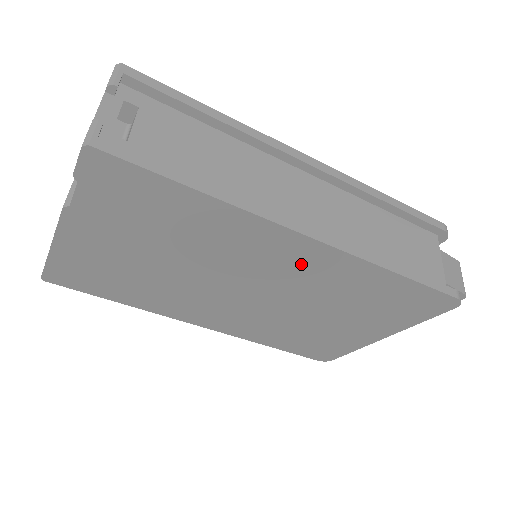
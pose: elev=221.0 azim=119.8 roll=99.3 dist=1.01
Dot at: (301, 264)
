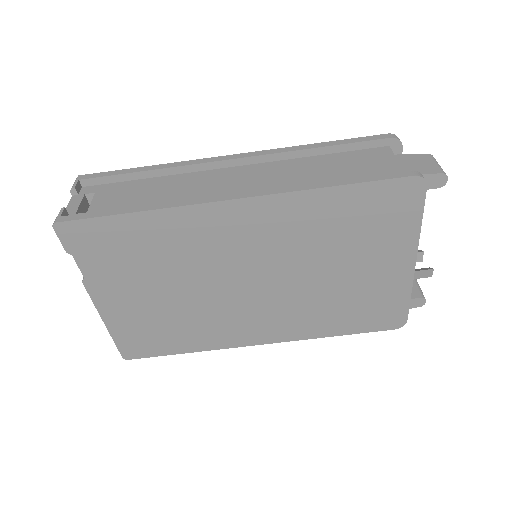
Dot at: (256, 228)
